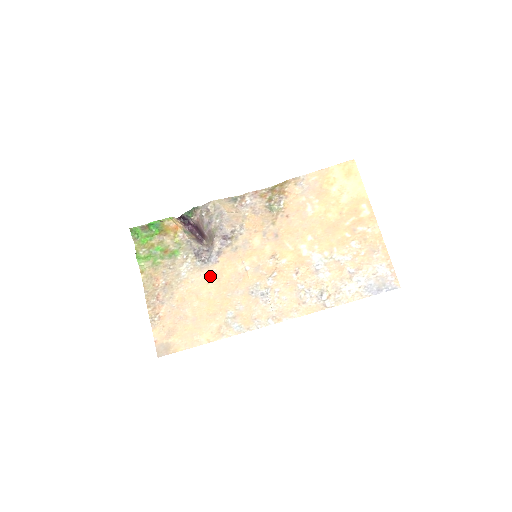
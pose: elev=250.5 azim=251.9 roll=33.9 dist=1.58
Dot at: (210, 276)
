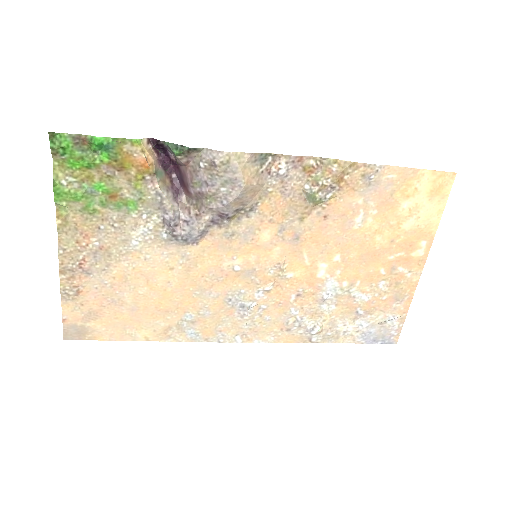
Dot at: (177, 260)
